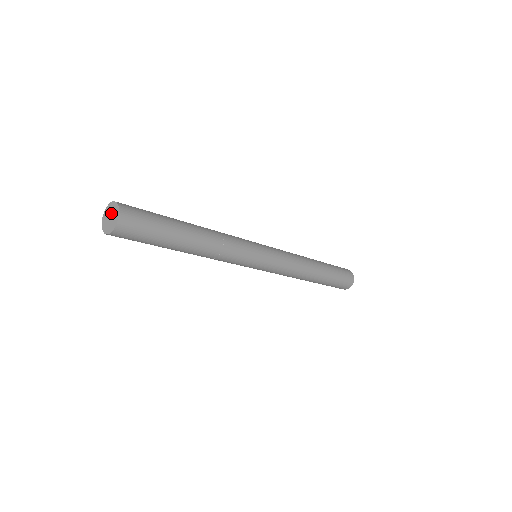
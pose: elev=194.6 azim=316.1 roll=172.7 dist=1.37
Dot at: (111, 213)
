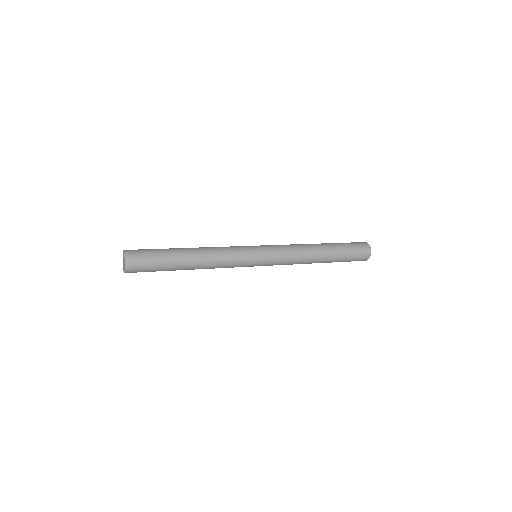
Dot at: (123, 259)
